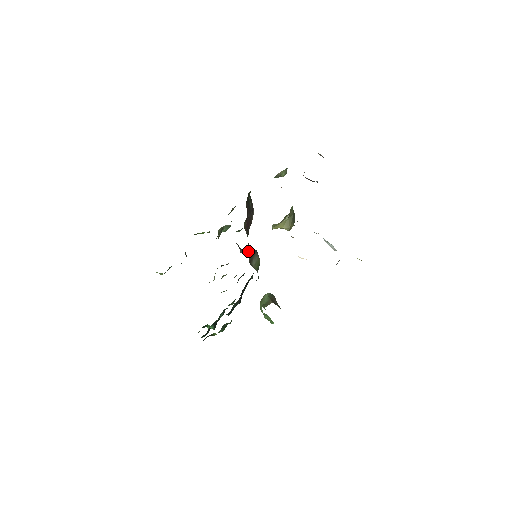
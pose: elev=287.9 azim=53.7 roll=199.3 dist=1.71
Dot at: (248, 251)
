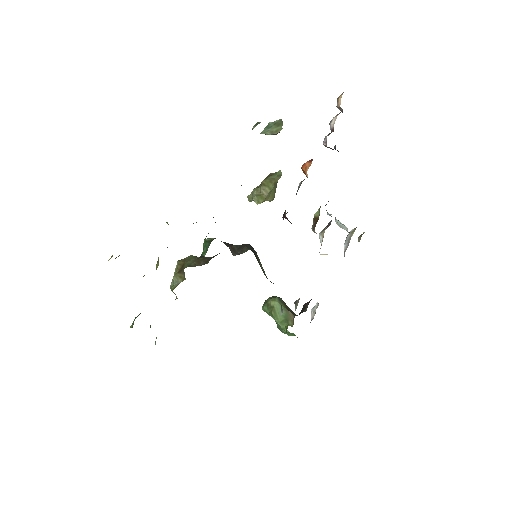
Dot at: (237, 247)
